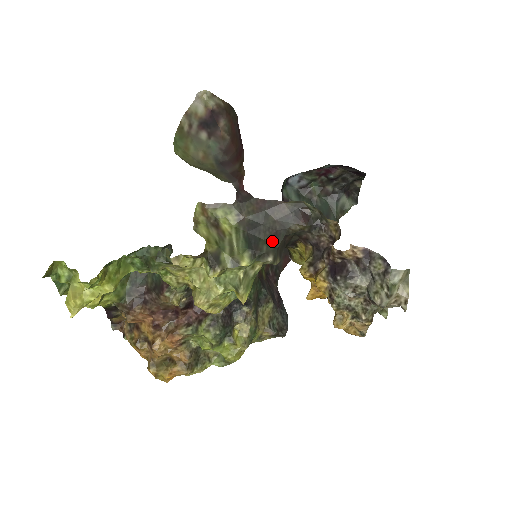
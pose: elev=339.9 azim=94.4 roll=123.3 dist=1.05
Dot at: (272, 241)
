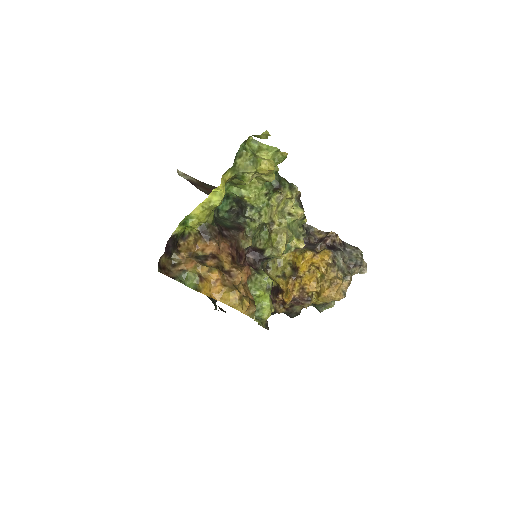
Dot at: occluded
